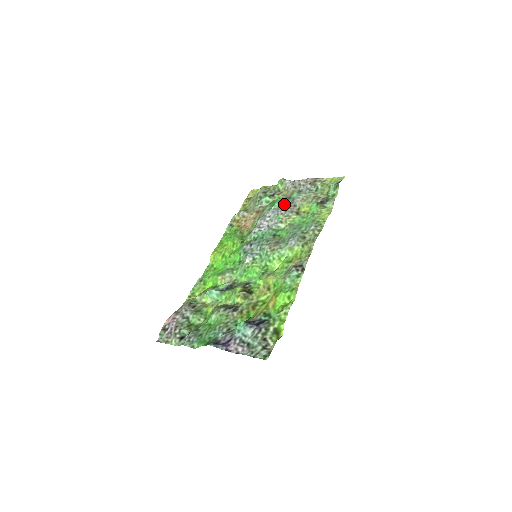
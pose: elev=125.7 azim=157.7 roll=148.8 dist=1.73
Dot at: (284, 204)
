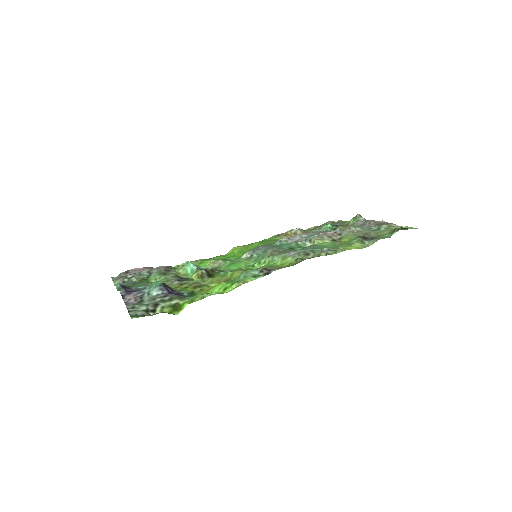
Dot at: (334, 231)
